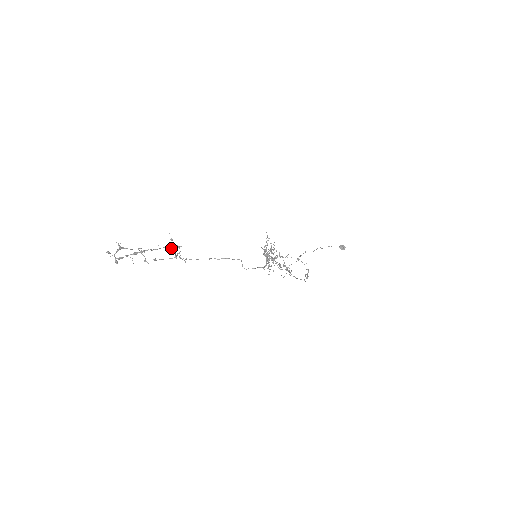
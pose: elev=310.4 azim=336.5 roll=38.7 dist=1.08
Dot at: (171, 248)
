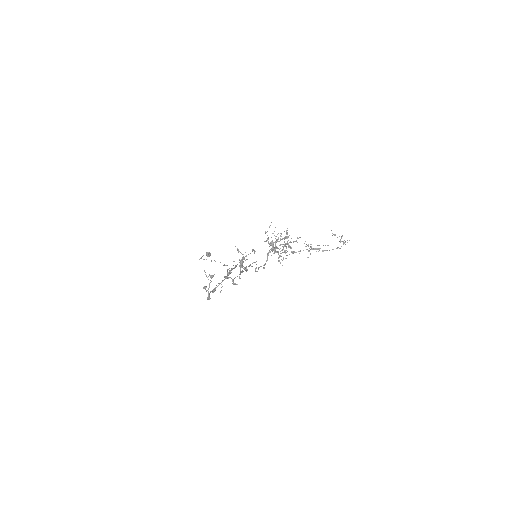
Dot at: occluded
